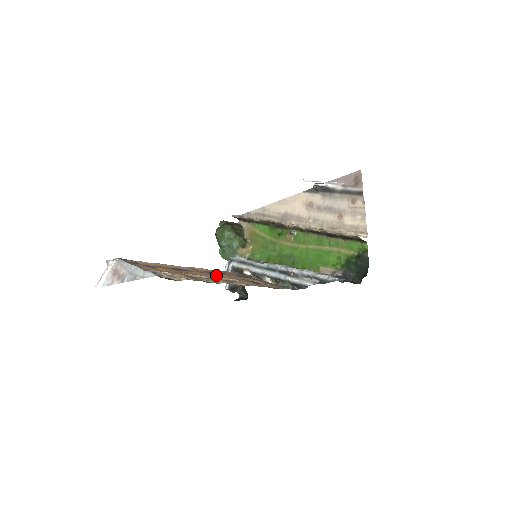
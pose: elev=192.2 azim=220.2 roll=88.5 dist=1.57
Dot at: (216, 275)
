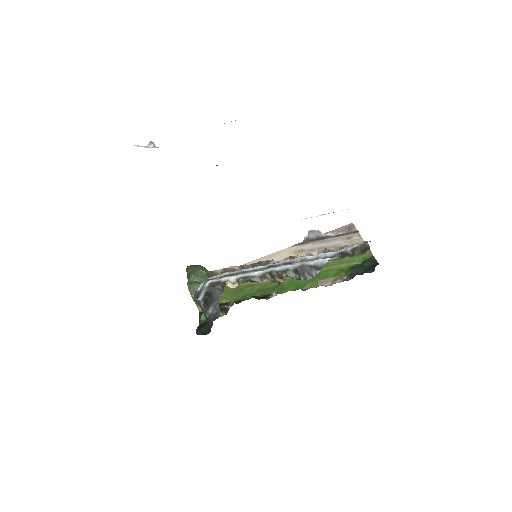
Dot at: occluded
